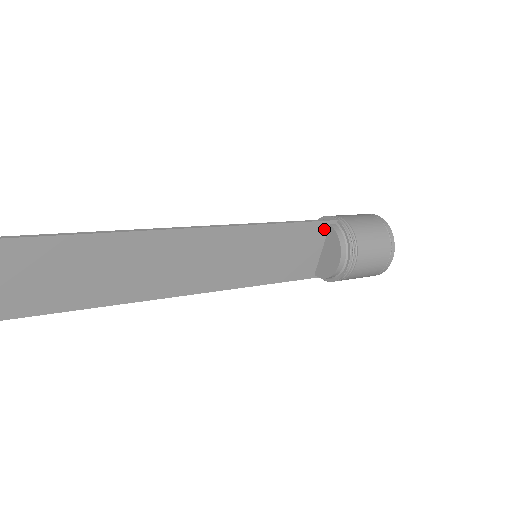
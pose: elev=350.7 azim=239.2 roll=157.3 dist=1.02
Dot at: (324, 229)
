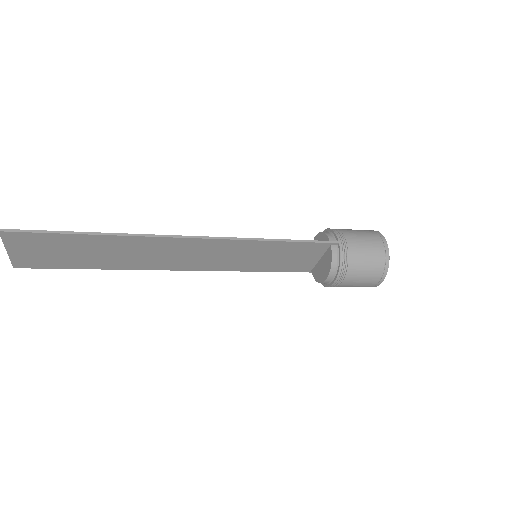
Dot at: (324, 247)
